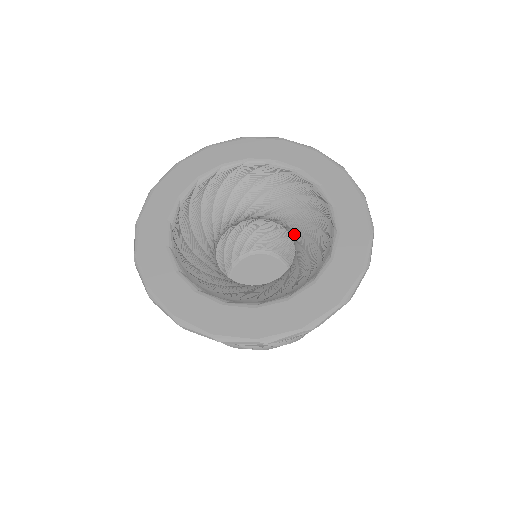
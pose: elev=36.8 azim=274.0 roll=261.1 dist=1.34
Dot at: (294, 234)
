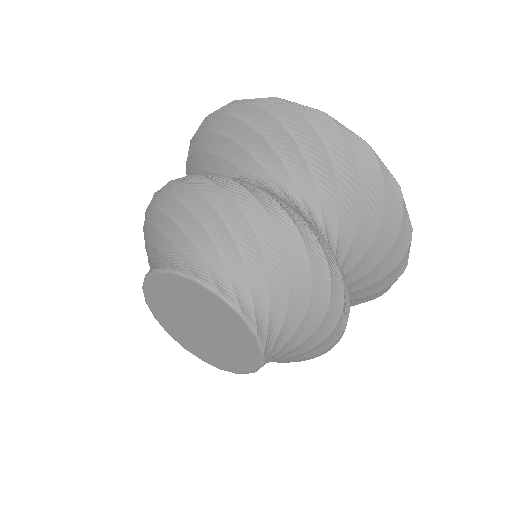
Dot at: occluded
